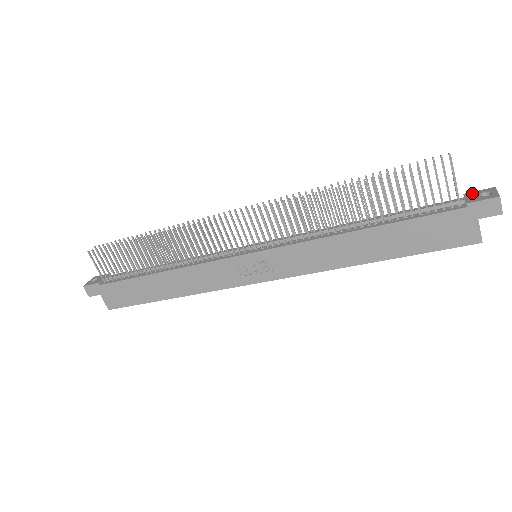
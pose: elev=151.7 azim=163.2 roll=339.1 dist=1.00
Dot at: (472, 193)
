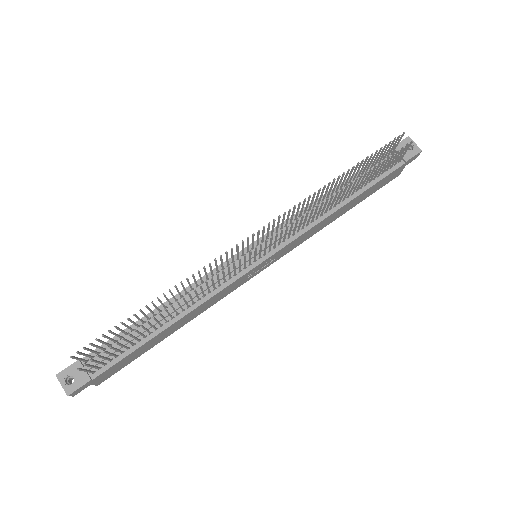
Dot at: (399, 146)
